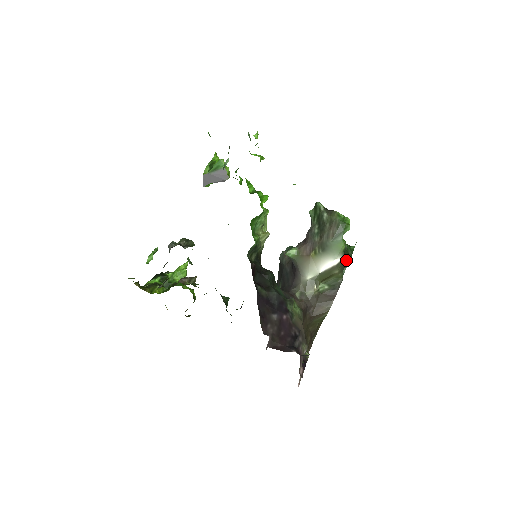
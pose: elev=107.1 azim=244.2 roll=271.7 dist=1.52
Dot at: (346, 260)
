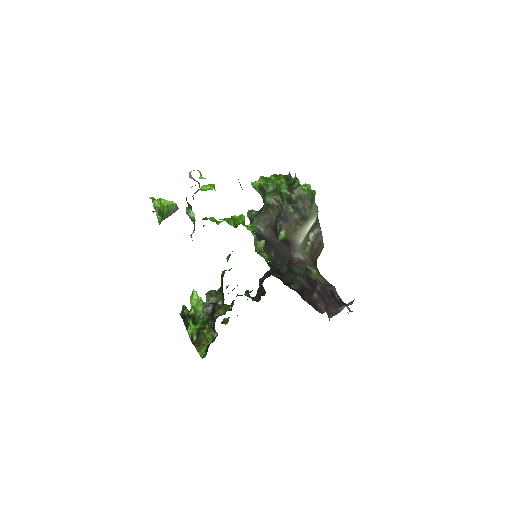
Dot at: occluded
